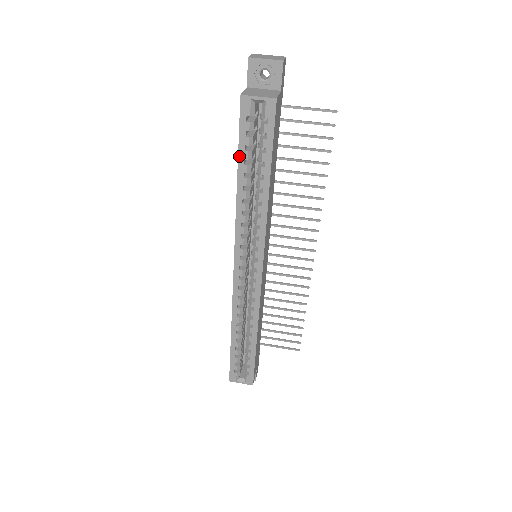
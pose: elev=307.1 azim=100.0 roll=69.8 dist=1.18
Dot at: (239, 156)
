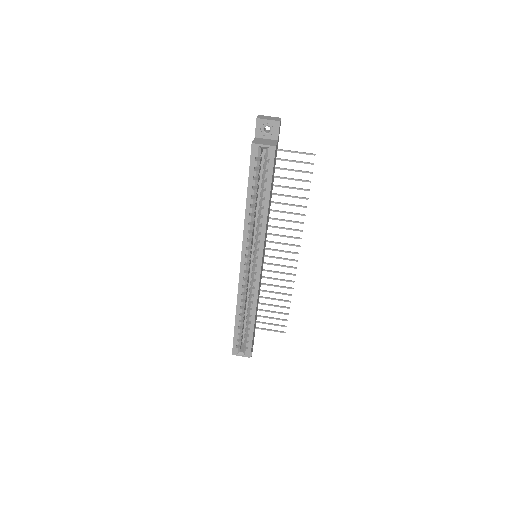
Dot at: (249, 183)
